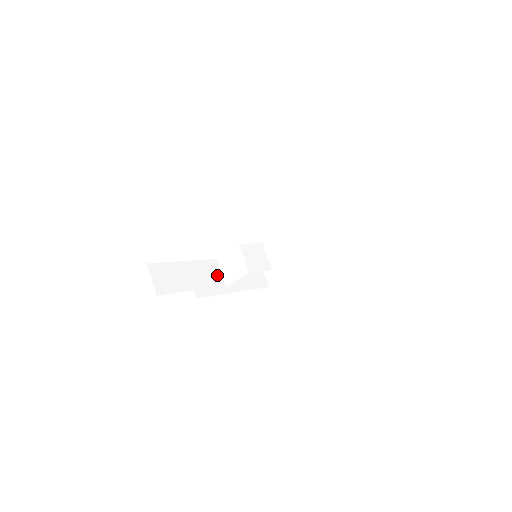
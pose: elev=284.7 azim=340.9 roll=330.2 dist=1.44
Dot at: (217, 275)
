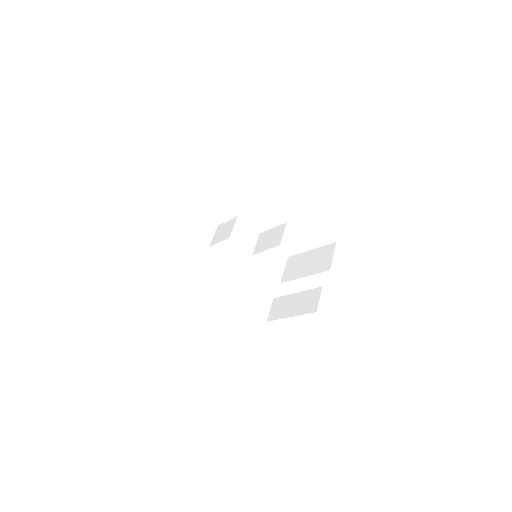
Dot at: (209, 234)
